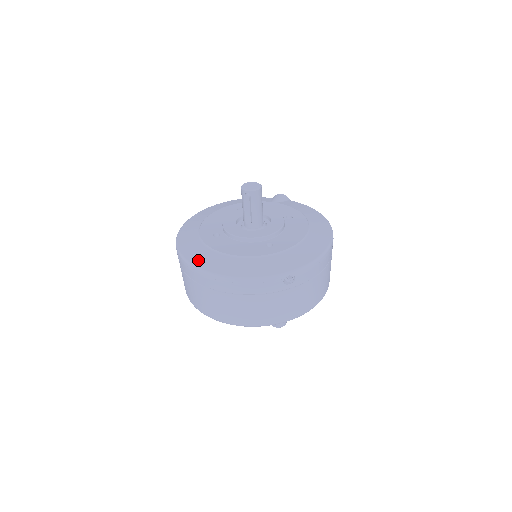
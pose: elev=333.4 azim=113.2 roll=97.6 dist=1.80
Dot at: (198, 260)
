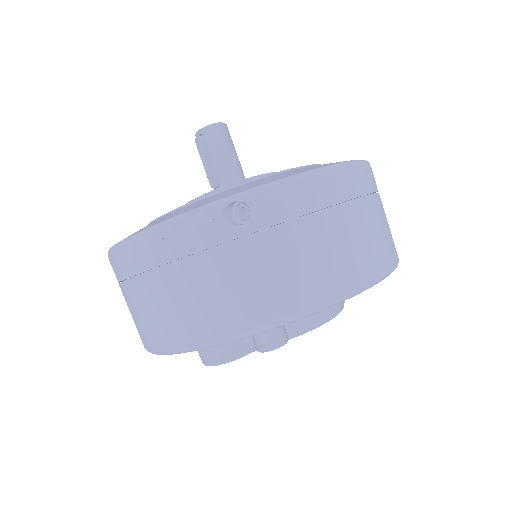
Dot at: occluded
